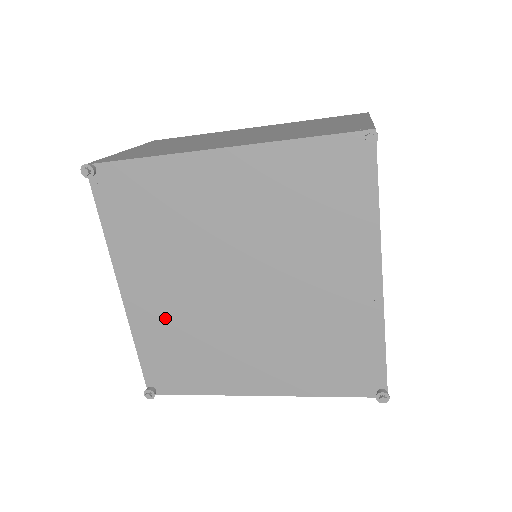
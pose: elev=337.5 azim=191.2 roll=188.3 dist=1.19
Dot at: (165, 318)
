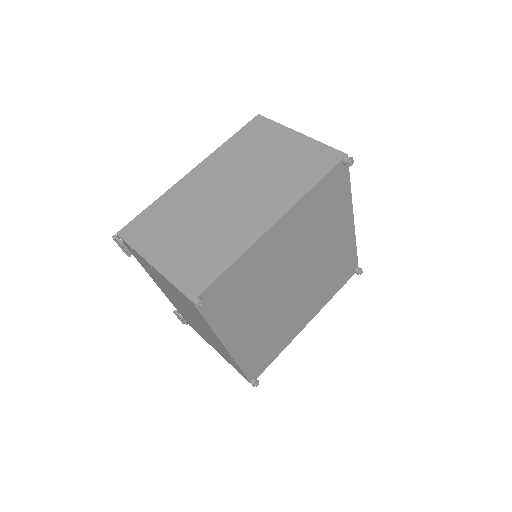
Dot at: (256, 338)
